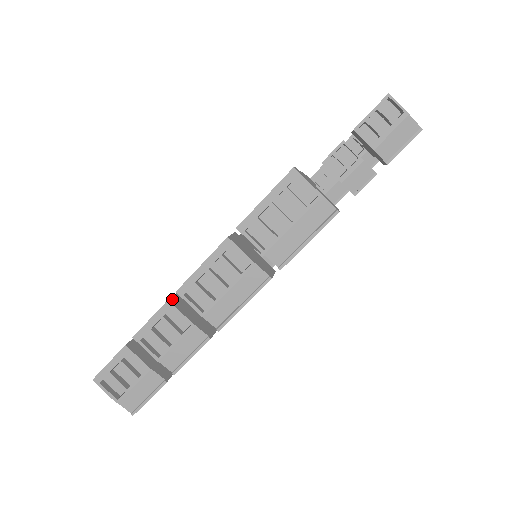
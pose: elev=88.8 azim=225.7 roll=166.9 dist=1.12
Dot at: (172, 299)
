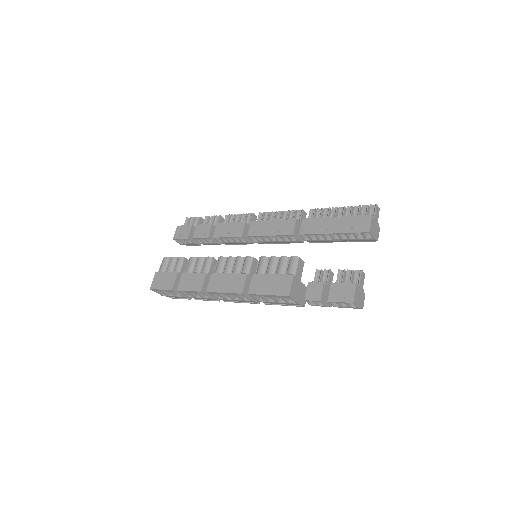
Dot at: (202, 288)
